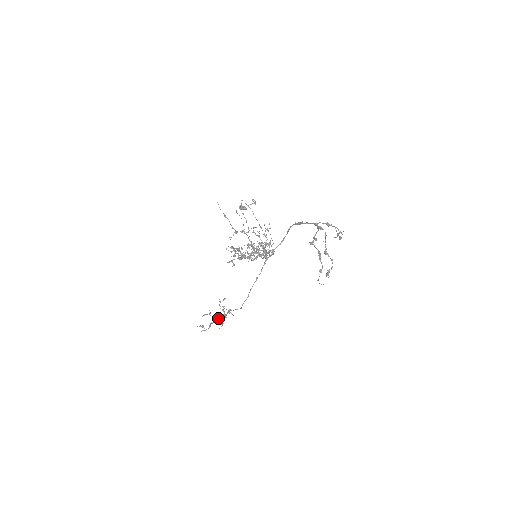
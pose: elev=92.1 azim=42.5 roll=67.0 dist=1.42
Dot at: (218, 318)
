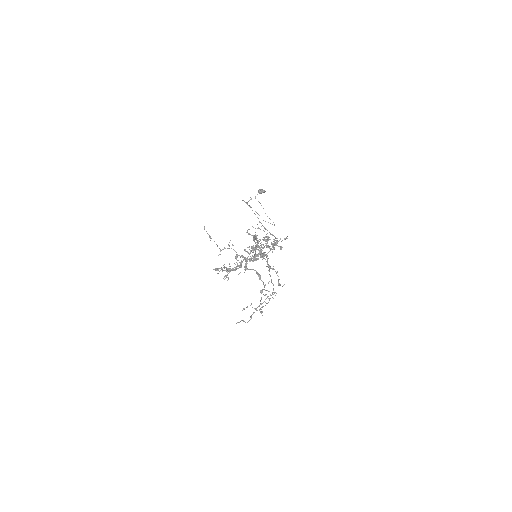
Dot at: (256, 309)
